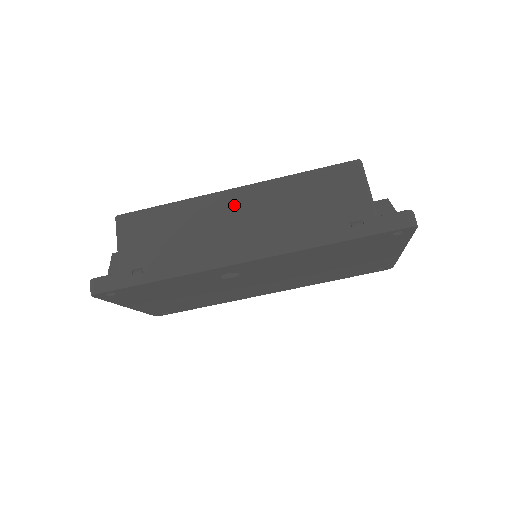
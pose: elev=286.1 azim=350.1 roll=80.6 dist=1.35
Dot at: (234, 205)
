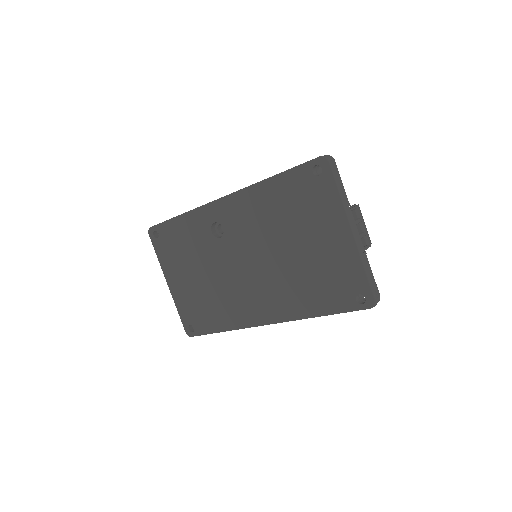
Dot at: occluded
